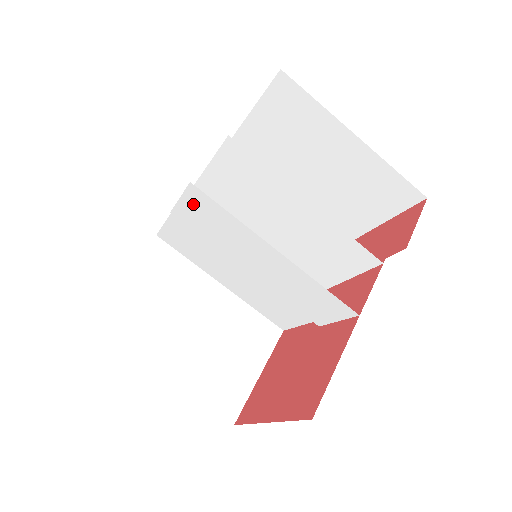
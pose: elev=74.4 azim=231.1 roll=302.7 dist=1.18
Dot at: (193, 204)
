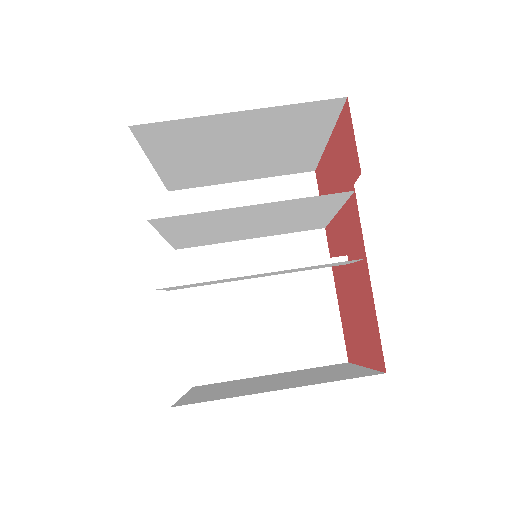
Dot at: occluded
